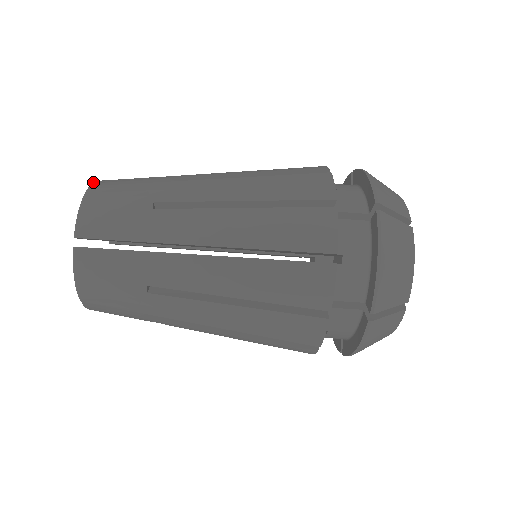
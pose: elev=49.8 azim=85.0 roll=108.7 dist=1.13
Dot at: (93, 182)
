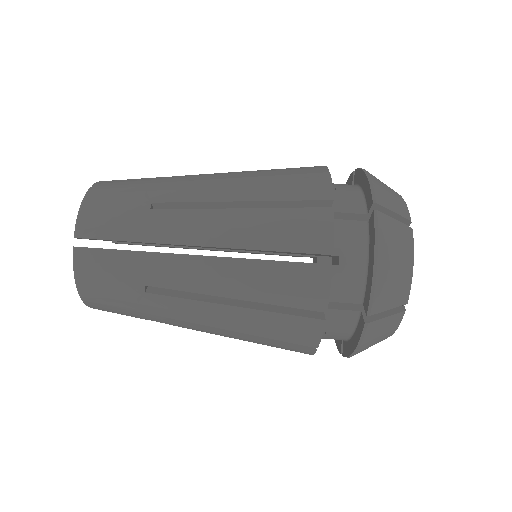
Dot at: occluded
